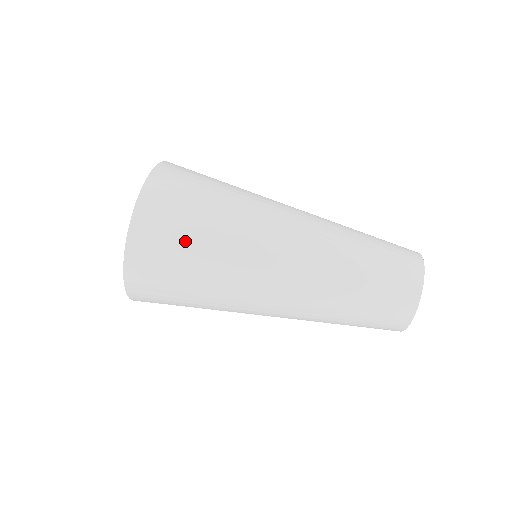
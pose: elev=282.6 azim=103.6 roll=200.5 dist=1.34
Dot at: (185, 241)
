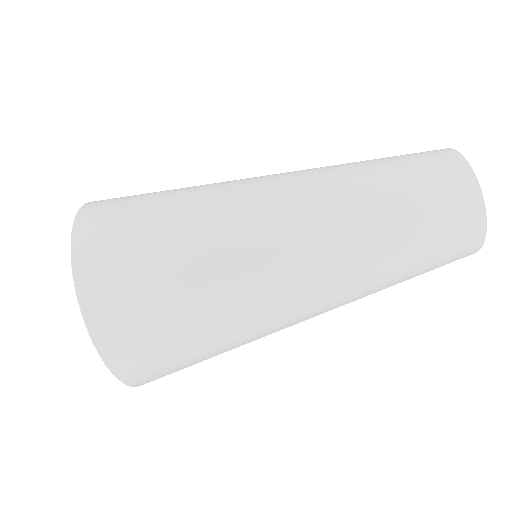
Dot at: (166, 311)
